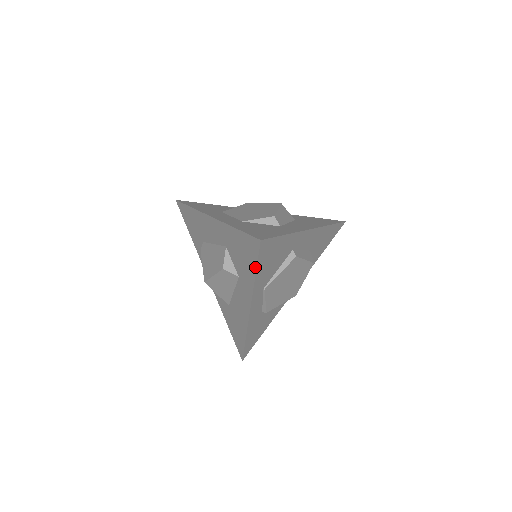
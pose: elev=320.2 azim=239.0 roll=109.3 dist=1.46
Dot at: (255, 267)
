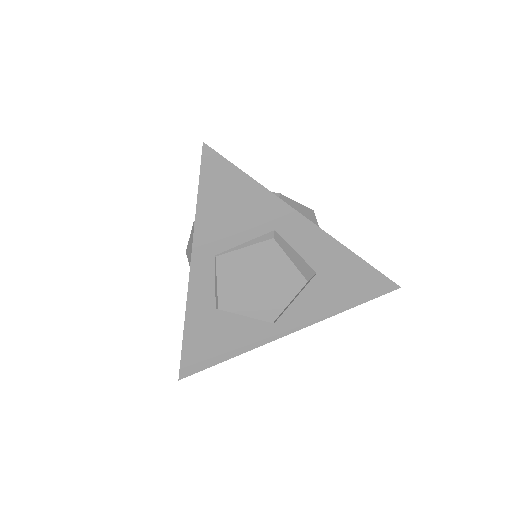
Dot at: (198, 194)
